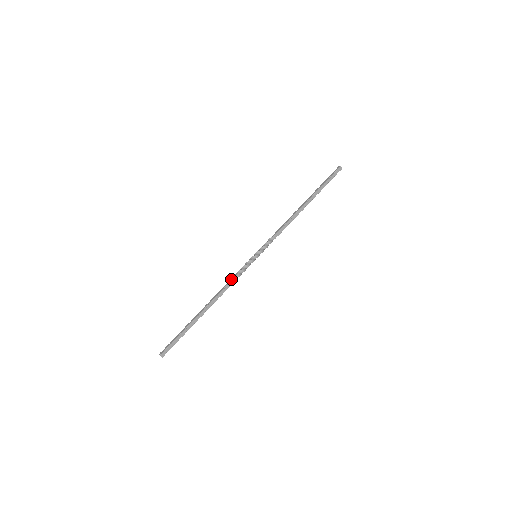
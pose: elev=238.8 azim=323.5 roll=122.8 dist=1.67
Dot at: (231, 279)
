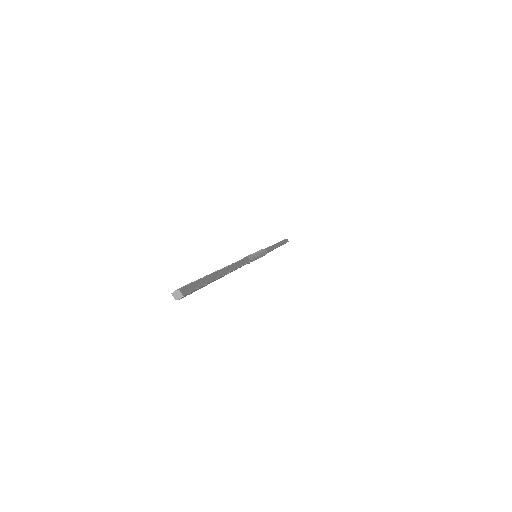
Dot at: occluded
